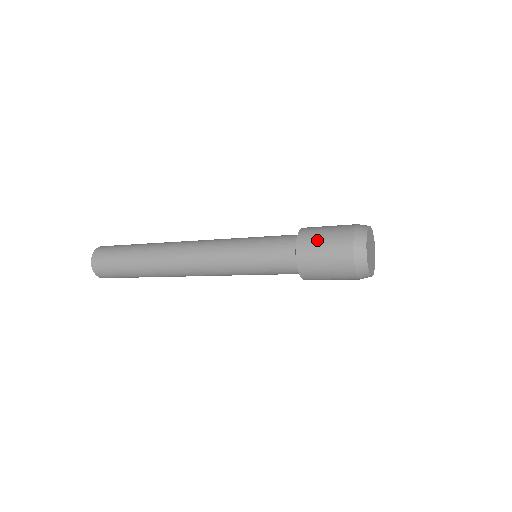
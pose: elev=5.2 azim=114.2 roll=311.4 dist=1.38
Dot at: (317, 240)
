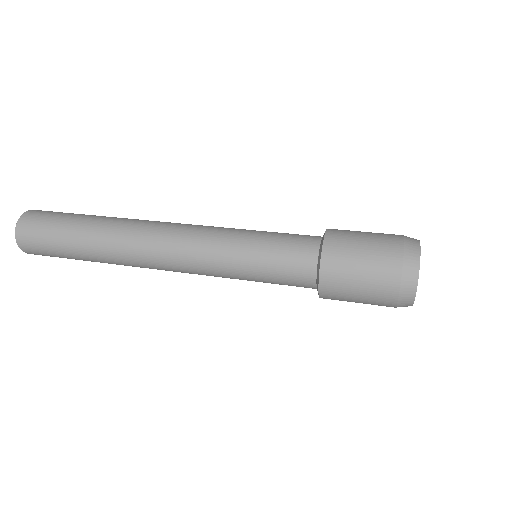
Dot at: (350, 266)
